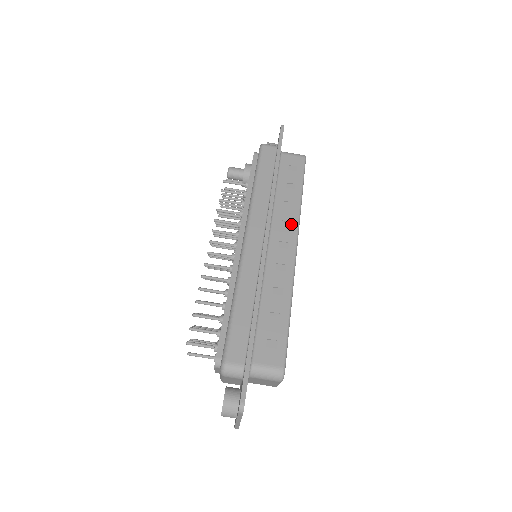
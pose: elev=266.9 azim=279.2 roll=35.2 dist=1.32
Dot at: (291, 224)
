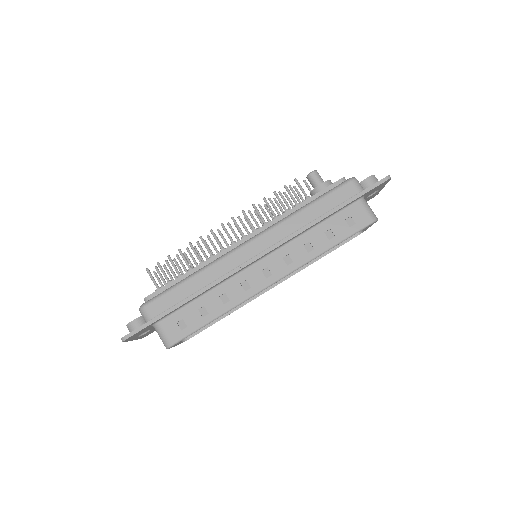
Dot at: (291, 263)
